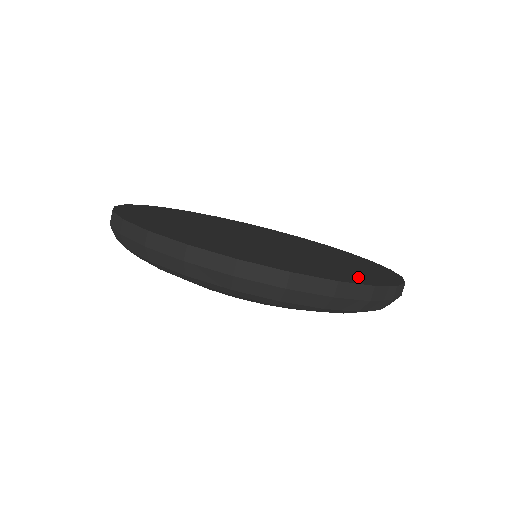
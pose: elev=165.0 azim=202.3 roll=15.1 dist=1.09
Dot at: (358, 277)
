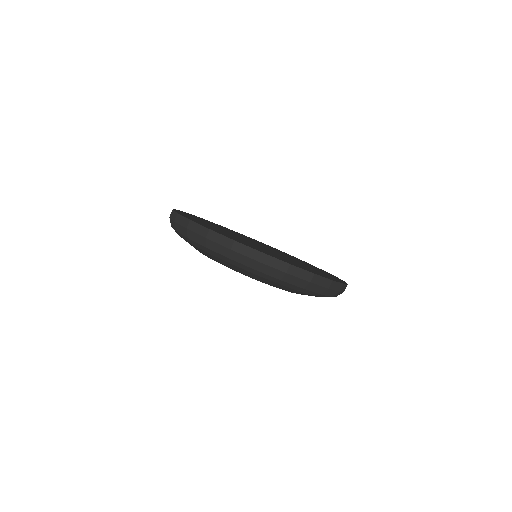
Dot at: (289, 262)
